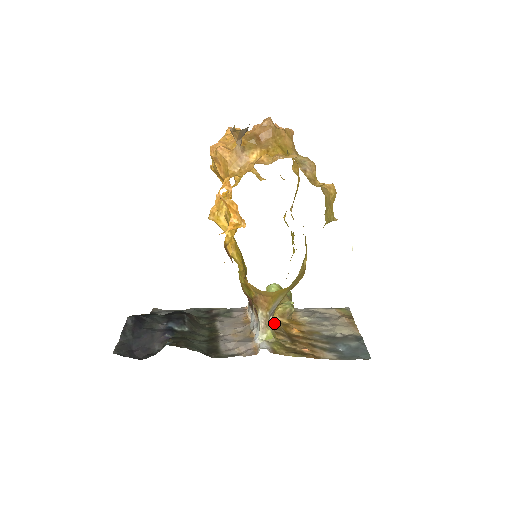
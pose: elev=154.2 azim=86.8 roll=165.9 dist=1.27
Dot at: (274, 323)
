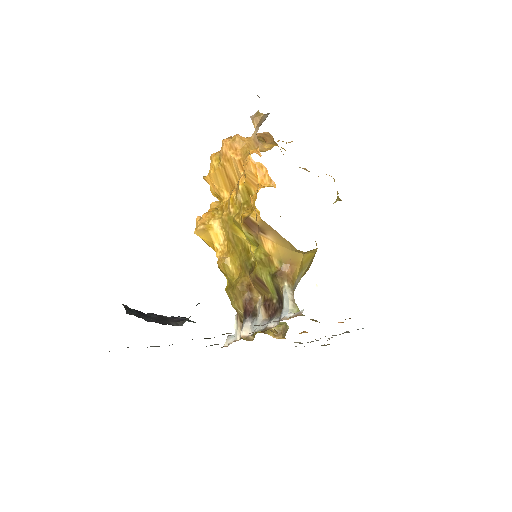
Dot at: occluded
